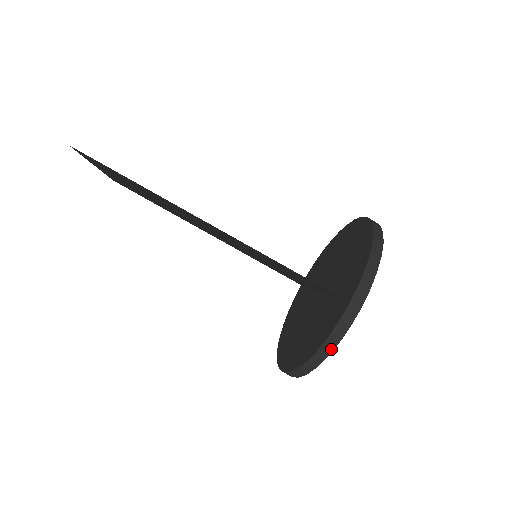
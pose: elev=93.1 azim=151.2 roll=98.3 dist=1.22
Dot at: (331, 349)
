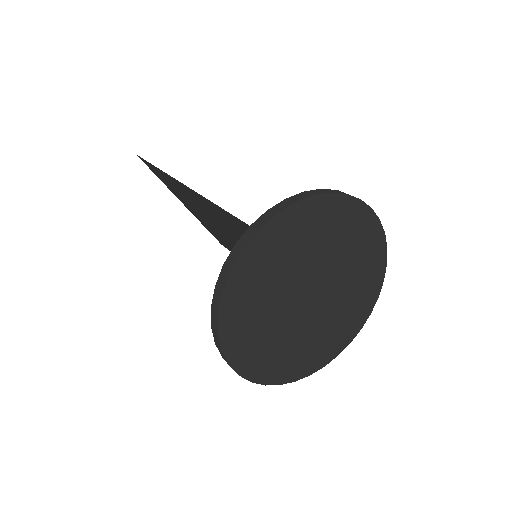
Dot at: (225, 281)
